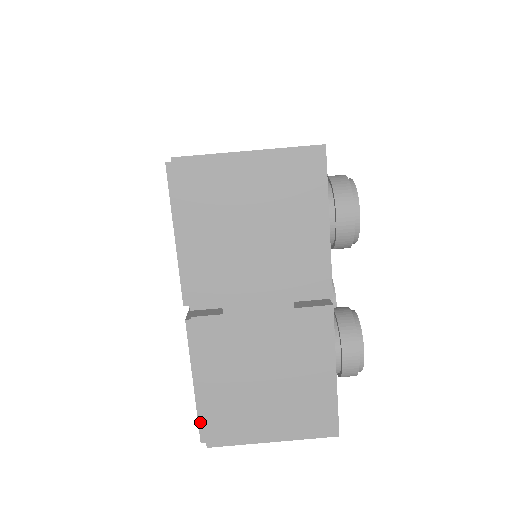
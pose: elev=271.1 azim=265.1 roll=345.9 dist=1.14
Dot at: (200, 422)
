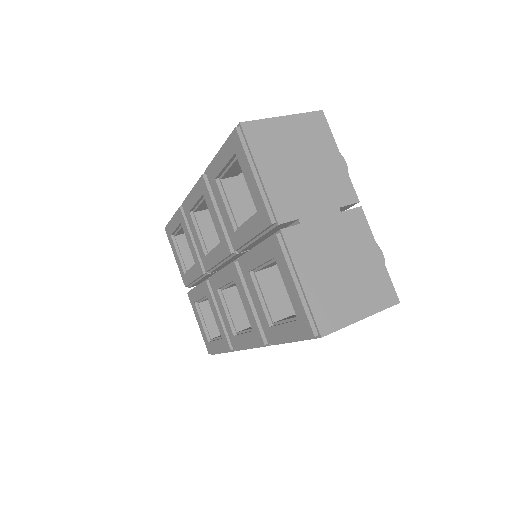
Dot at: (309, 318)
